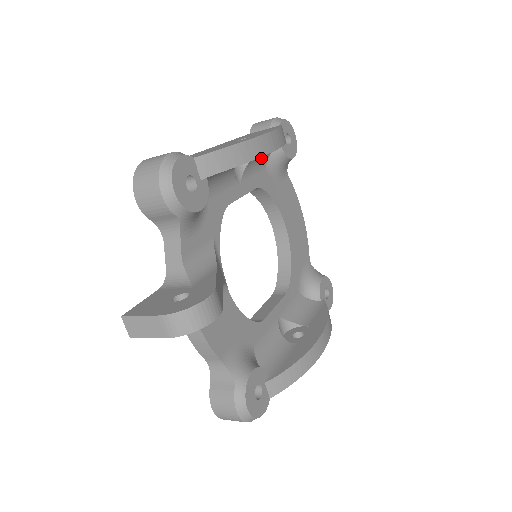
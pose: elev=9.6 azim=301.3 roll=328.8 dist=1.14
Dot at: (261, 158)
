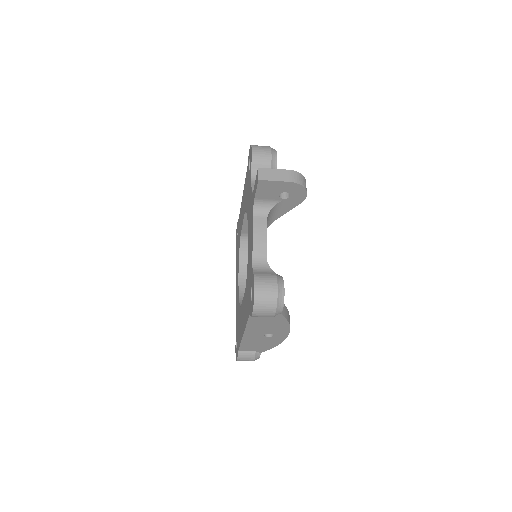
Dot at: occluded
